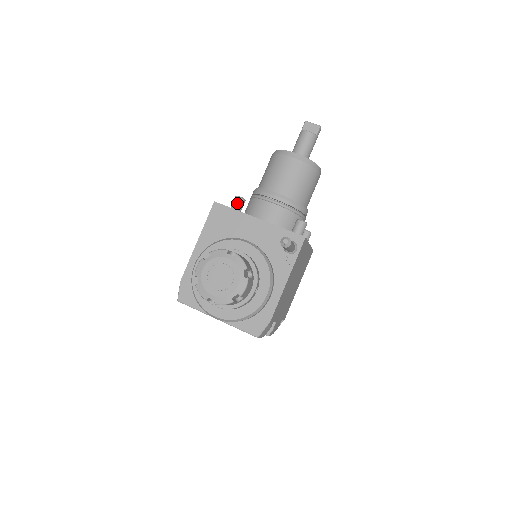
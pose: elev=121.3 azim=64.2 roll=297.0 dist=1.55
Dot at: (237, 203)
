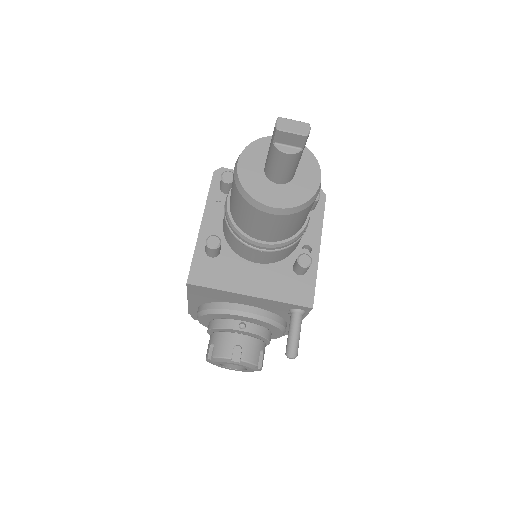
Dot at: (212, 253)
